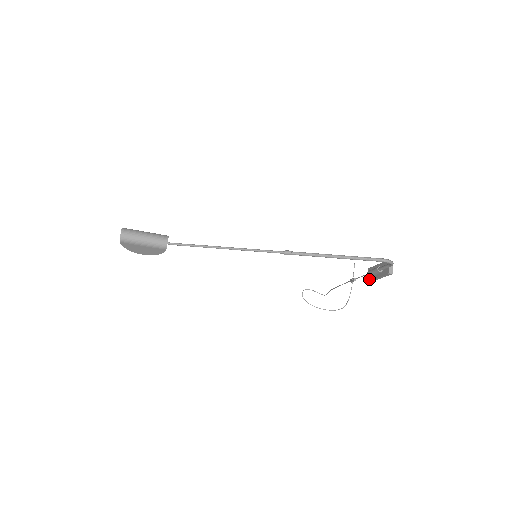
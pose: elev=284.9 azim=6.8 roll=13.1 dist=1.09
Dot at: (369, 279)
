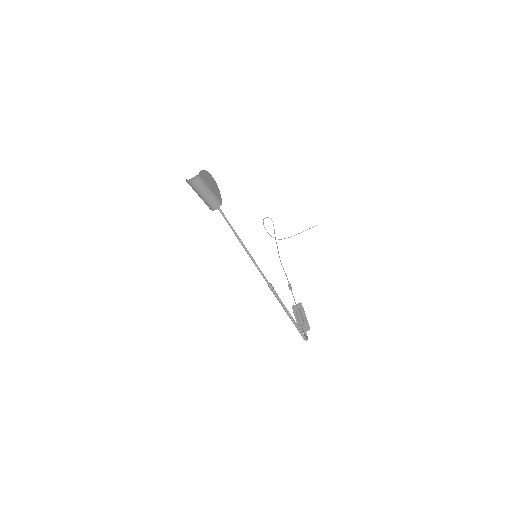
Dot at: (294, 309)
